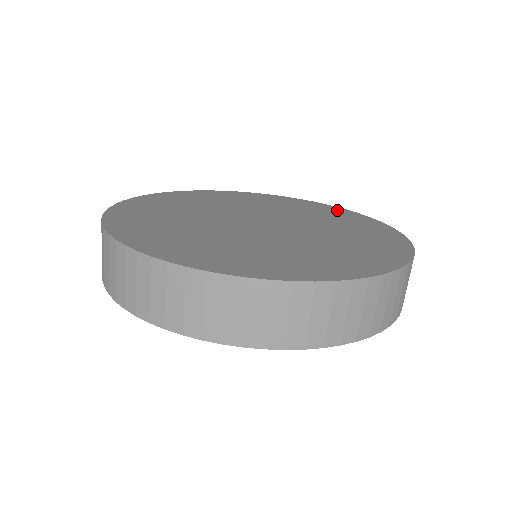
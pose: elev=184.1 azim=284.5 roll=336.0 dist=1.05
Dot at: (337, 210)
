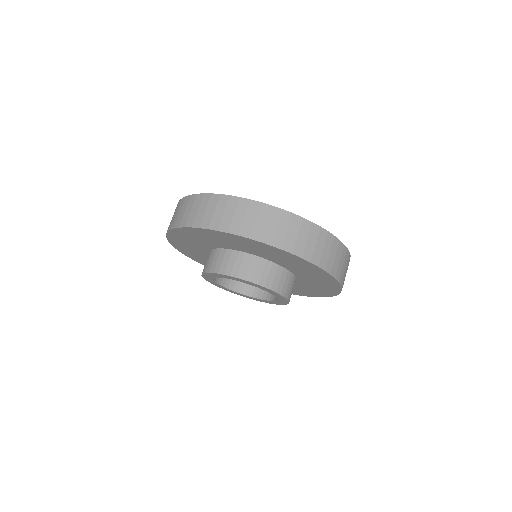
Dot at: occluded
